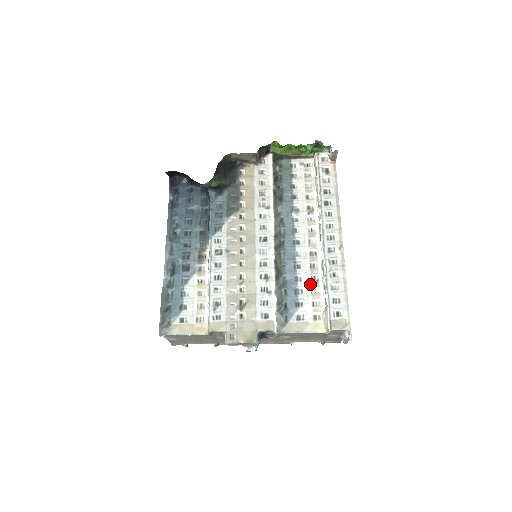
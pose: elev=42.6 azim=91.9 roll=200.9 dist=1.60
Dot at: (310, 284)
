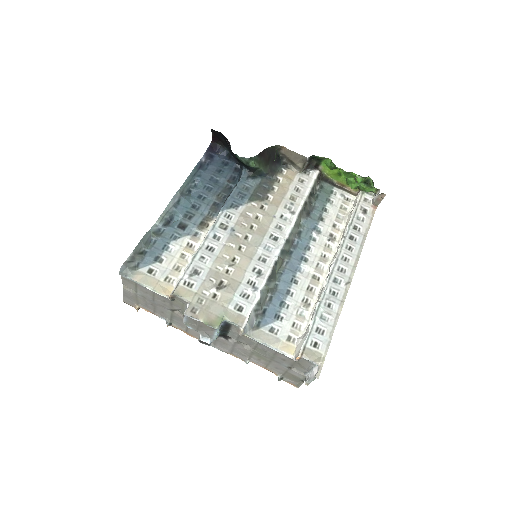
Dot at: (300, 304)
